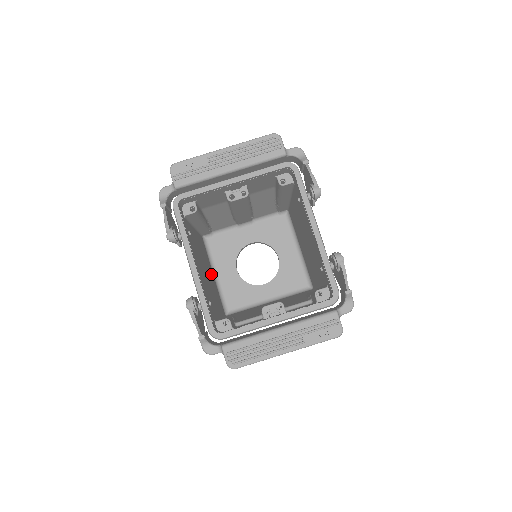
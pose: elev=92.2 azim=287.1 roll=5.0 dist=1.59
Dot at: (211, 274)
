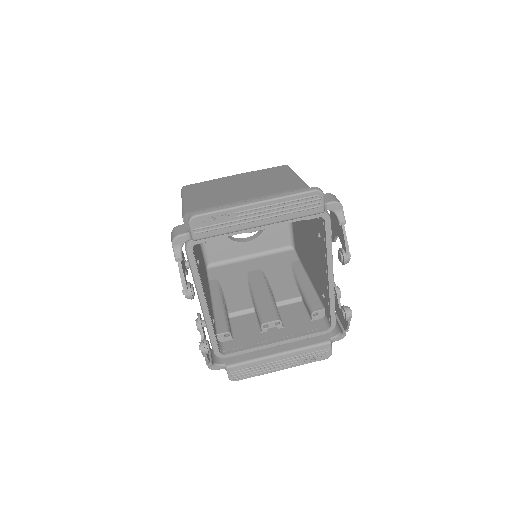
Dot at: occluded
